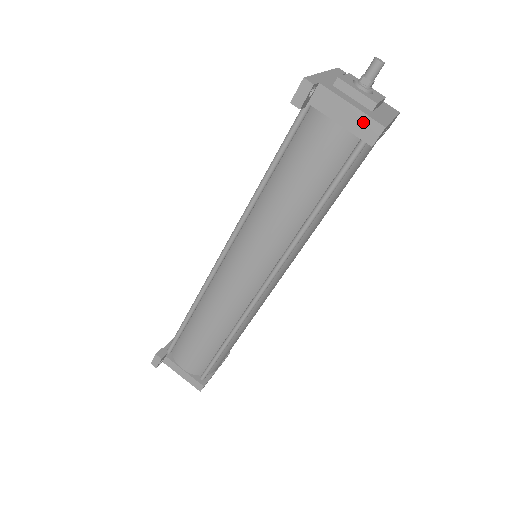
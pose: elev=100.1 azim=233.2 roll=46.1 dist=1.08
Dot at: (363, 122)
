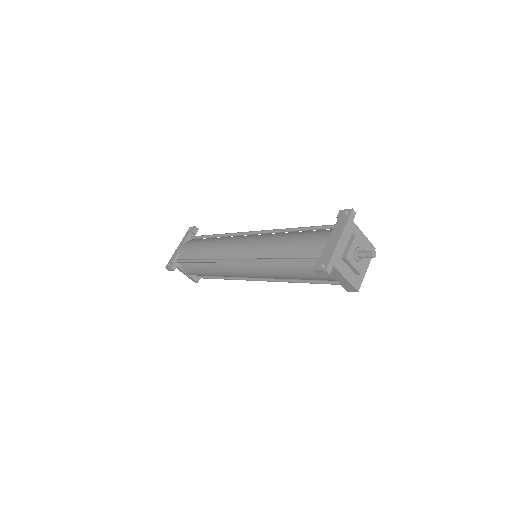
Dot at: (348, 285)
